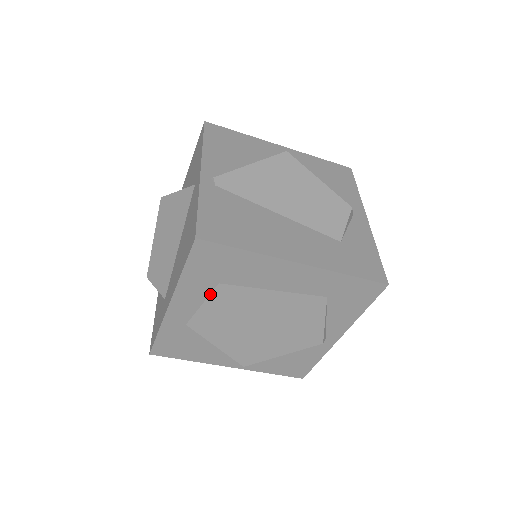
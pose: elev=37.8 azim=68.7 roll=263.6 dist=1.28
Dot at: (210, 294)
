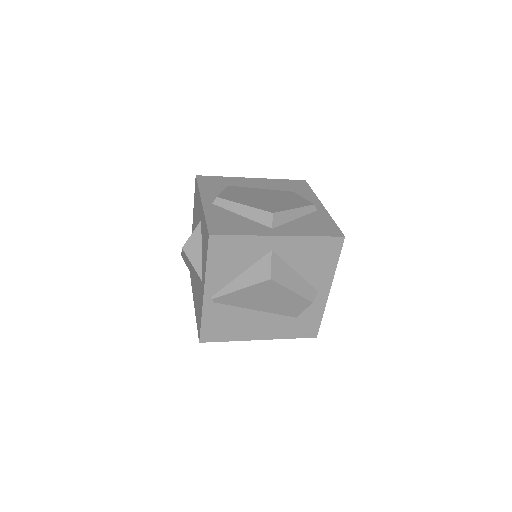
Dot at: occluded
